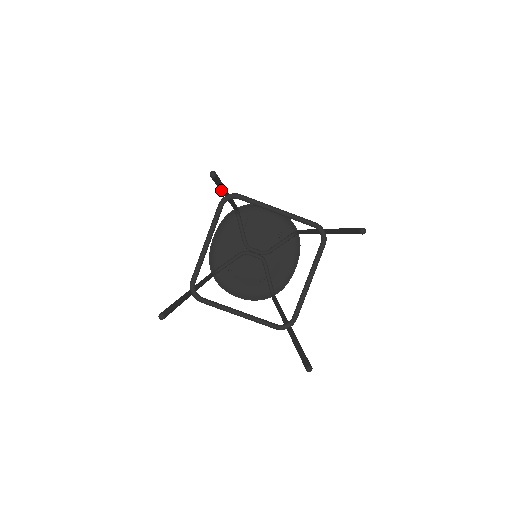
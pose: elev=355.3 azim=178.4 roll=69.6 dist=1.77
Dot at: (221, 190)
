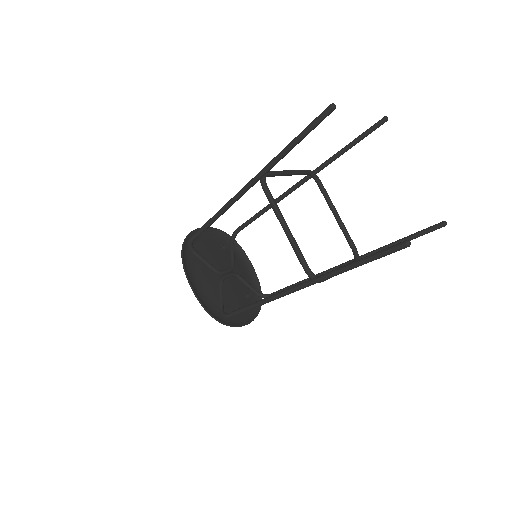
Dot at: (284, 156)
